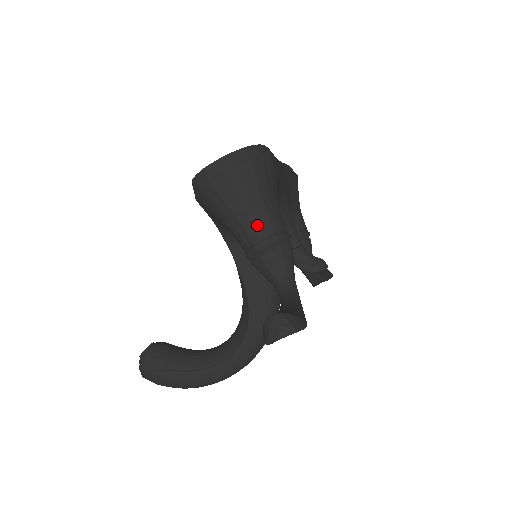
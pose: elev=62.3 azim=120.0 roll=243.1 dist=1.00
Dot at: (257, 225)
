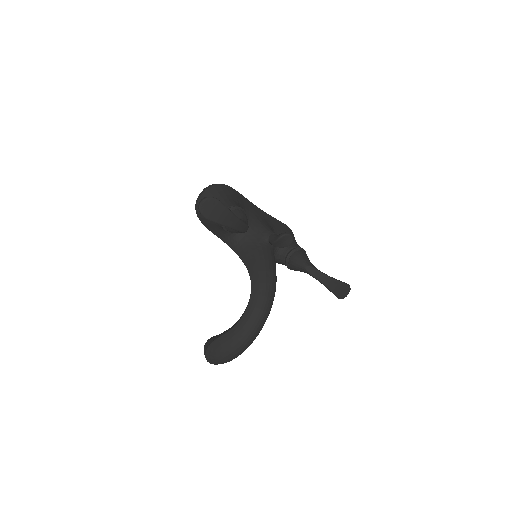
Dot at: occluded
